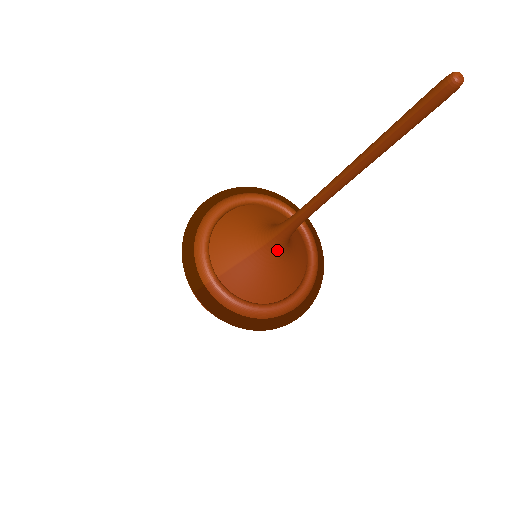
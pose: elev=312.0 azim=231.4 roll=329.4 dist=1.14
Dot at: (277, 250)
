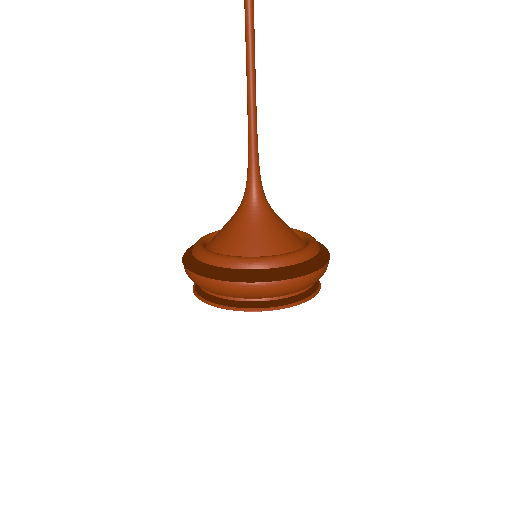
Dot at: (247, 202)
